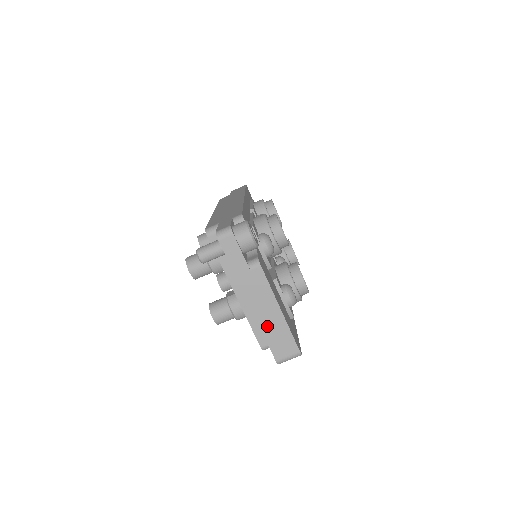
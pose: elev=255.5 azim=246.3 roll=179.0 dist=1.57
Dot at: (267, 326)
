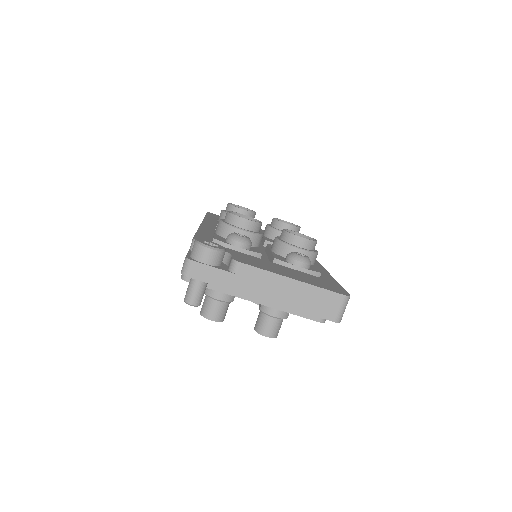
Dot at: (297, 302)
